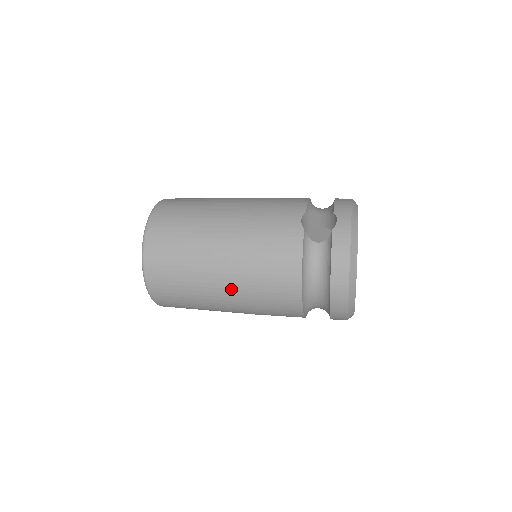
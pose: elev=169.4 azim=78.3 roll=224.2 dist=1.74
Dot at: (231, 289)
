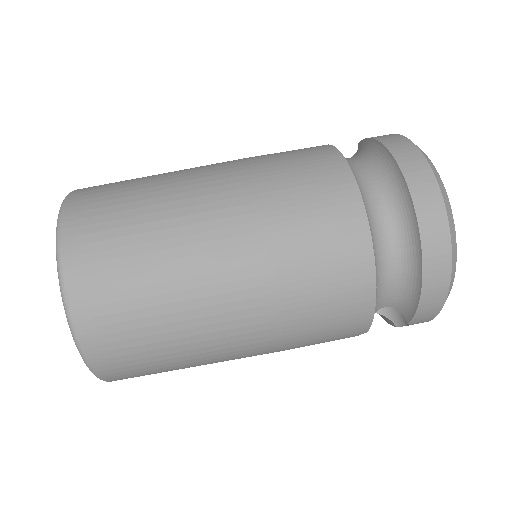
Dot at: occluded
